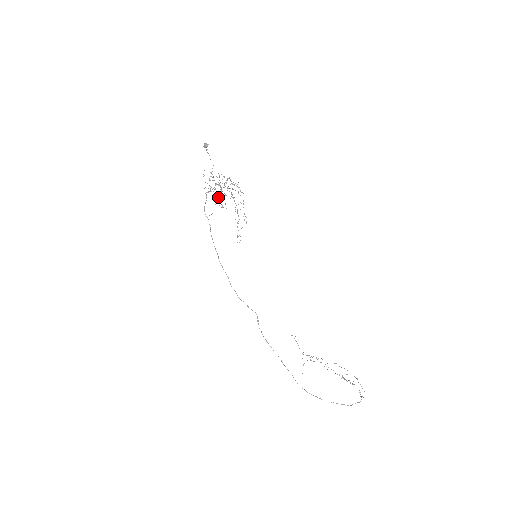
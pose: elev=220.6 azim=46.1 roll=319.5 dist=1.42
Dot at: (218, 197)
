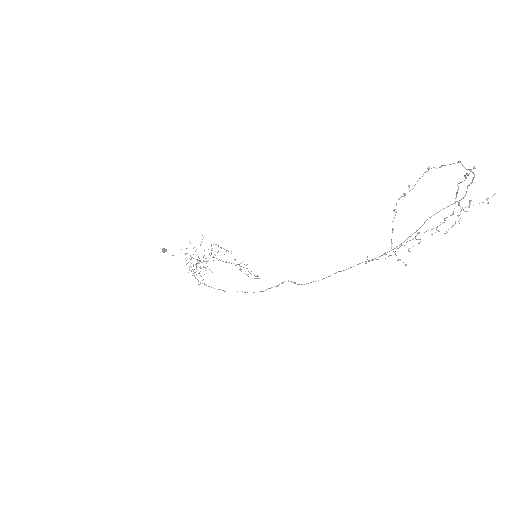
Dot at: occluded
